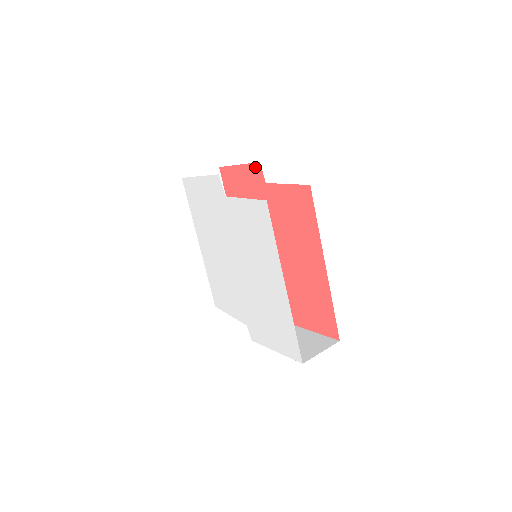
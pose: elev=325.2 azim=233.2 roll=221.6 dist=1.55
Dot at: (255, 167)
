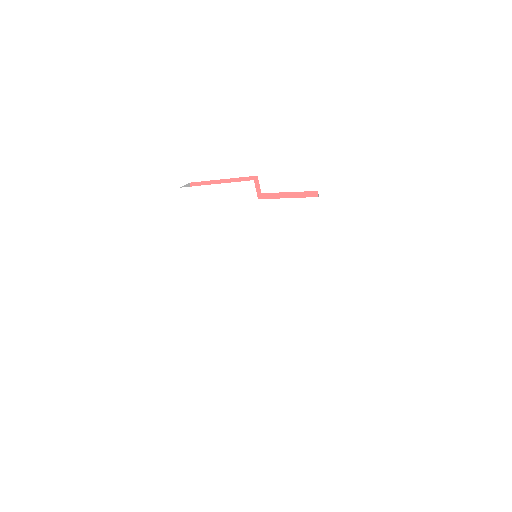
Dot at: occluded
